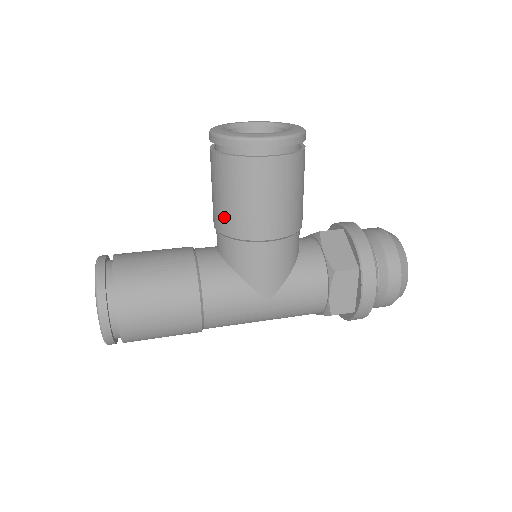
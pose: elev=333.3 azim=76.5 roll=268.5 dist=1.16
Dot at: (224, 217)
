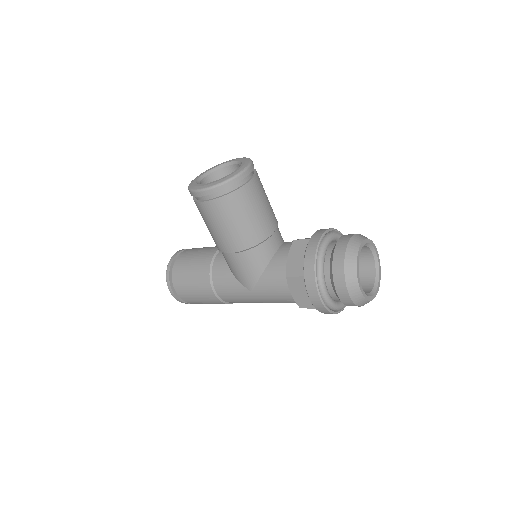
Dot at: occluded
